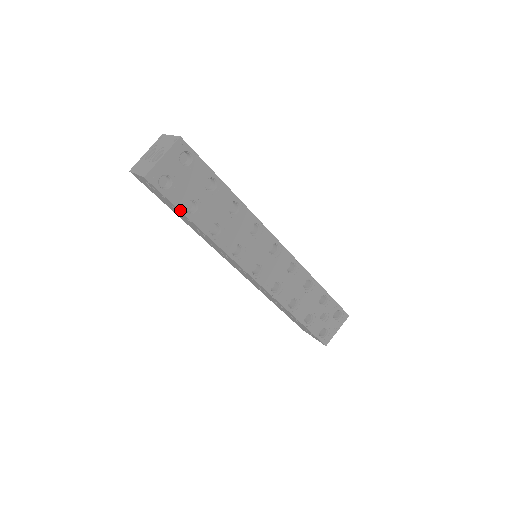
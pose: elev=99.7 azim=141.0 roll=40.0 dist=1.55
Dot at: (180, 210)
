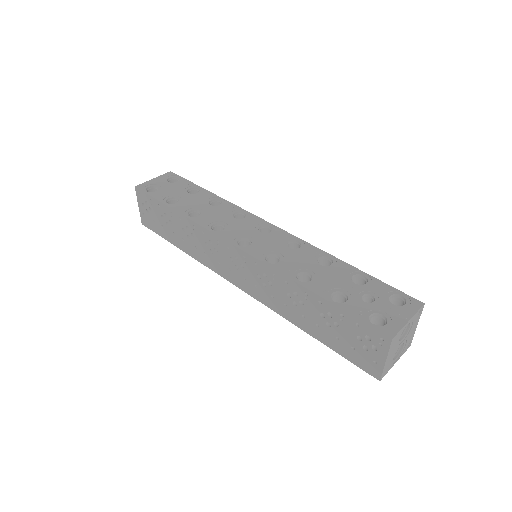
Dot at: (161, 202)
